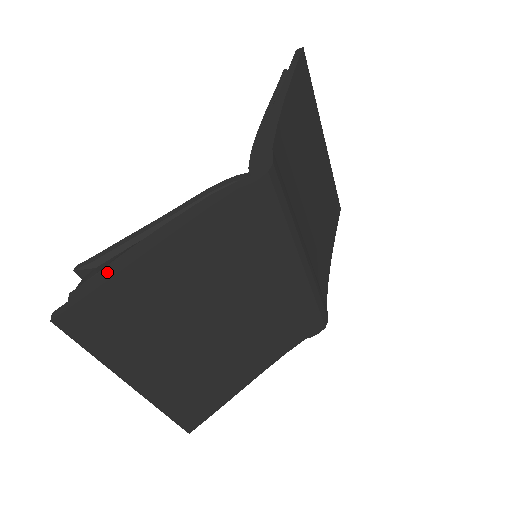
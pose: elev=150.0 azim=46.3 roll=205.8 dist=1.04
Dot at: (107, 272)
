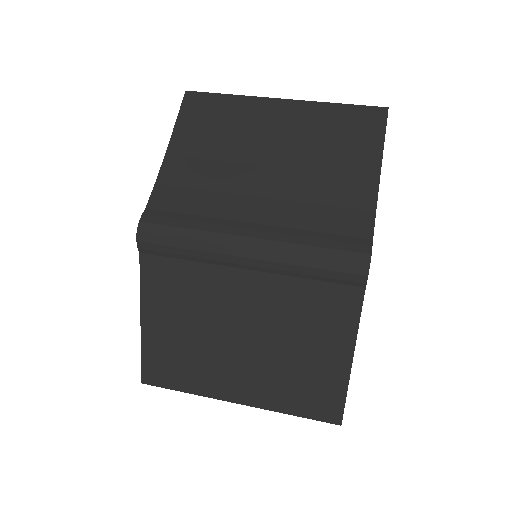
Dot at: occluded
